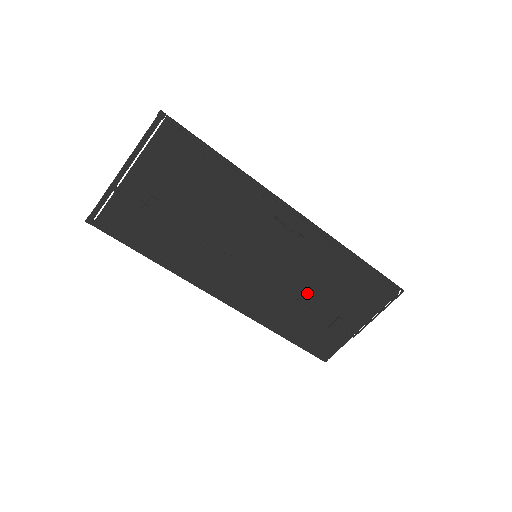
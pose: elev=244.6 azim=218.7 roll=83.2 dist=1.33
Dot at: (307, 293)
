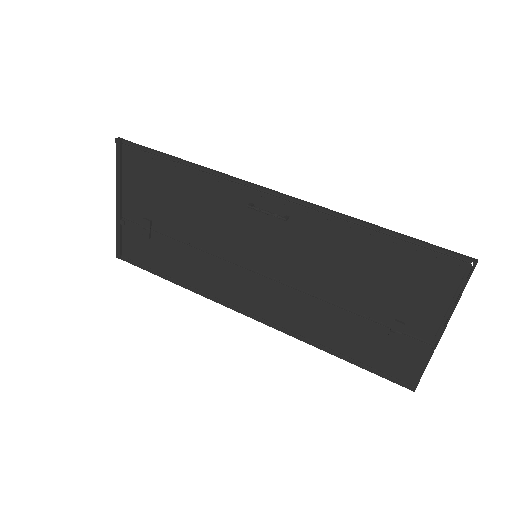
Dot at: (335, 291)
